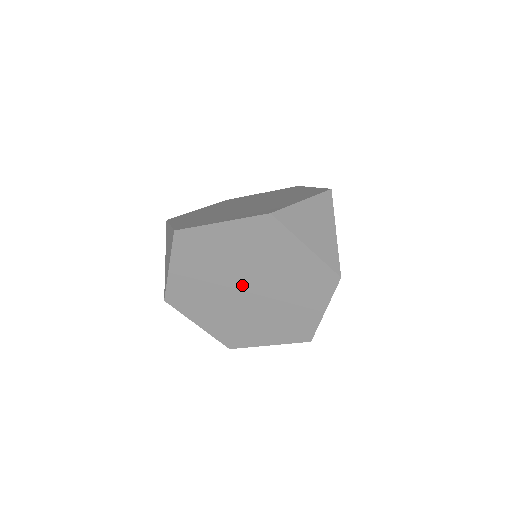
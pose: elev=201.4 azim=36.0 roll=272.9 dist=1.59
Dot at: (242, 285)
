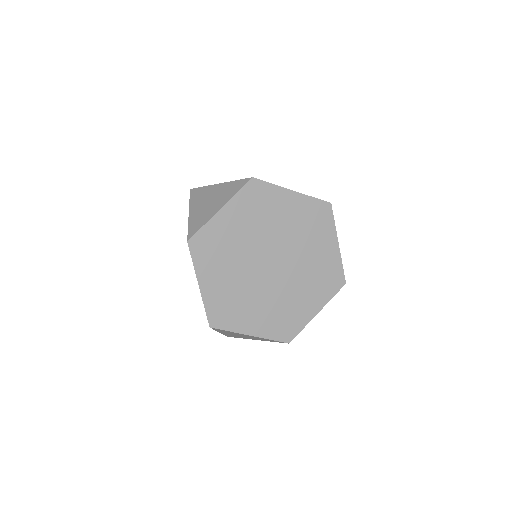
Dot at: (270, 257)
